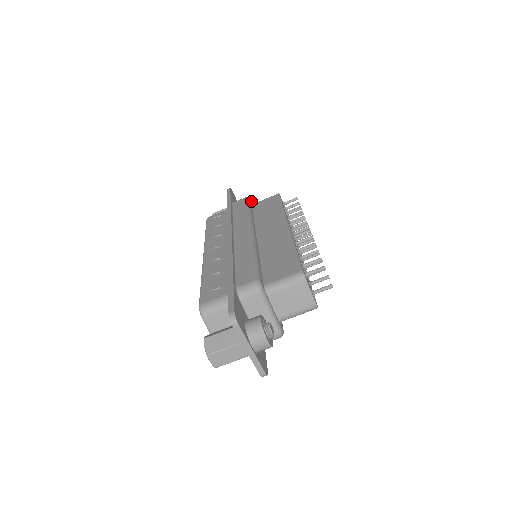
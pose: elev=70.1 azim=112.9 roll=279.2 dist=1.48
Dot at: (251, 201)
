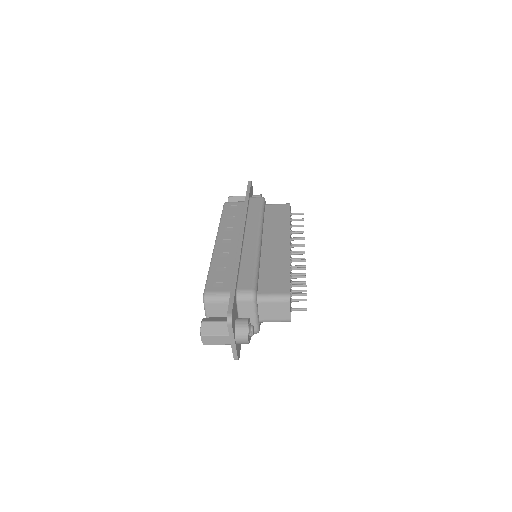
Dot at: (265, 201)
